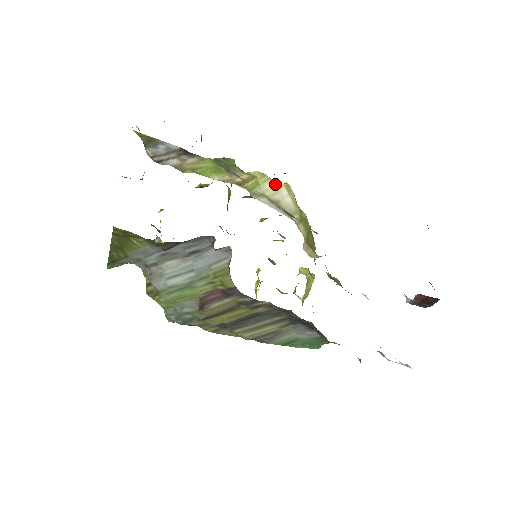
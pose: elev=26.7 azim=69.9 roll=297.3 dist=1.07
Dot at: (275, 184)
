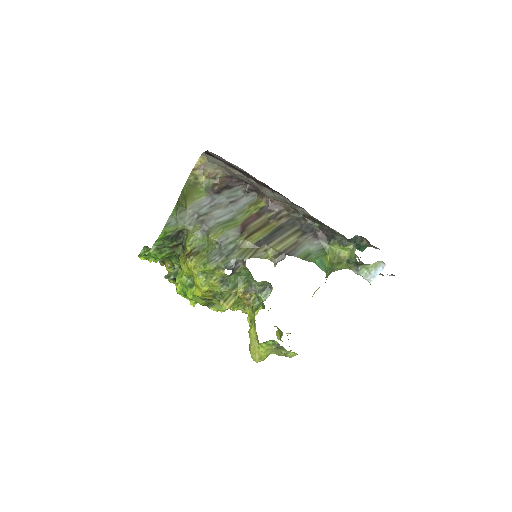
Dot at: occluded
